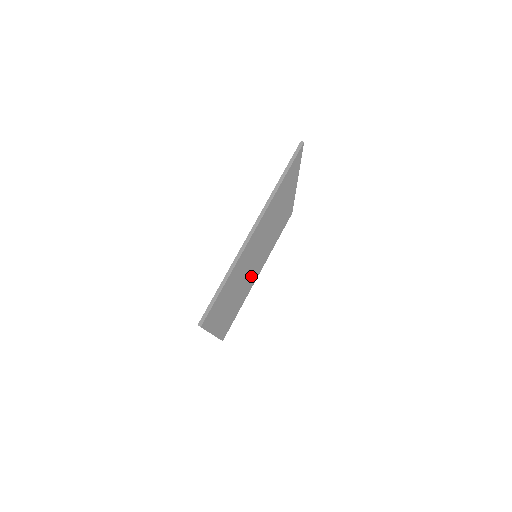
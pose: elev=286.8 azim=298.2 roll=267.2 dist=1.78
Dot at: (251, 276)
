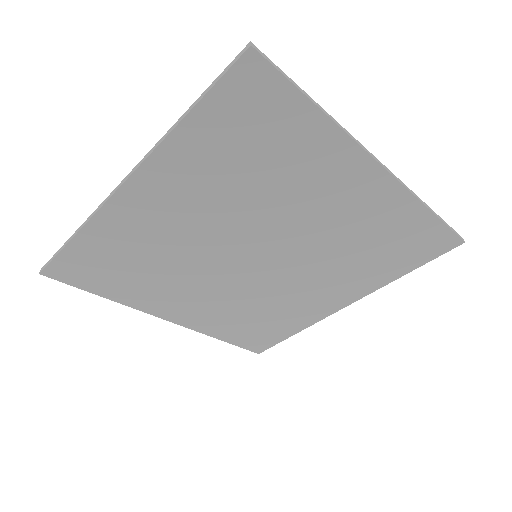
Dot at: (199, 276)
